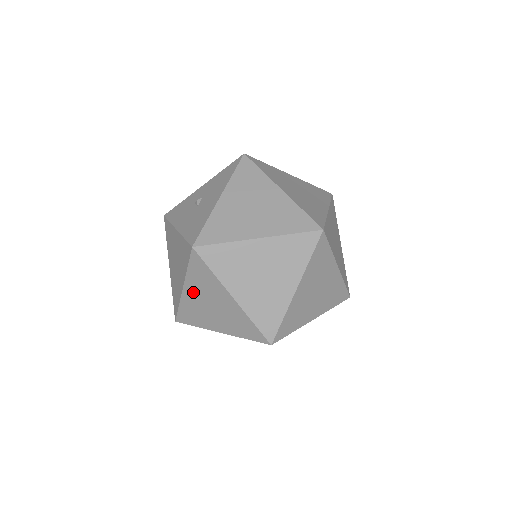
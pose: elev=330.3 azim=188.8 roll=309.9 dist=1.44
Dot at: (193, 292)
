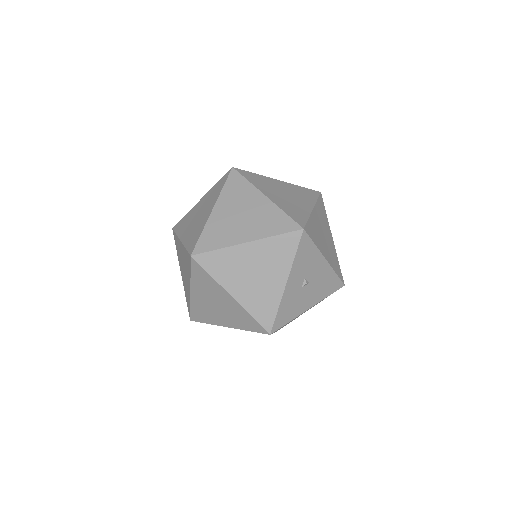
Dot at: (181, 269)
